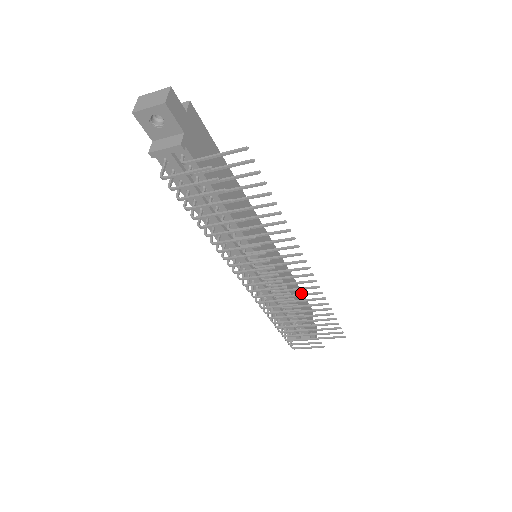
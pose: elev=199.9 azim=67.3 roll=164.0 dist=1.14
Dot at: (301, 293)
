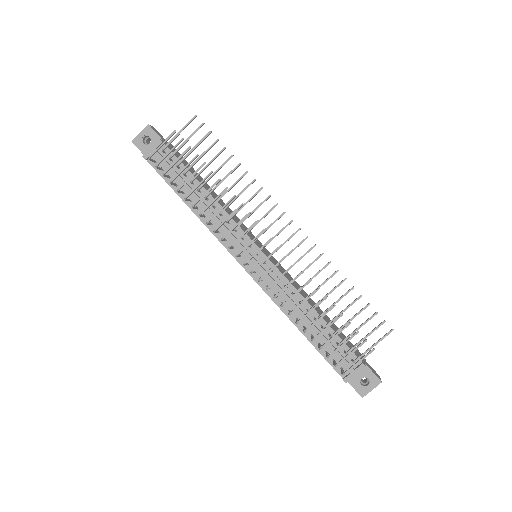
Dot at: (334, 325)
